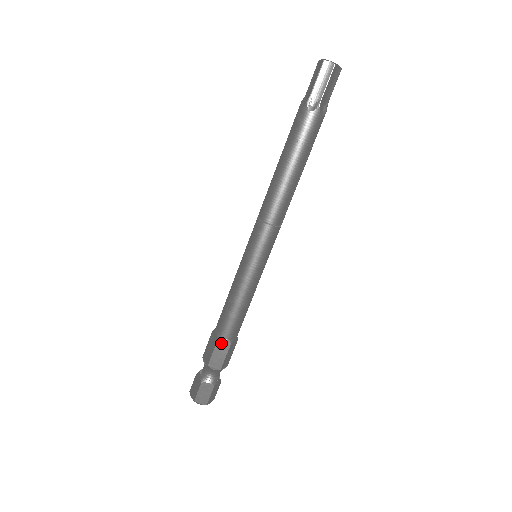
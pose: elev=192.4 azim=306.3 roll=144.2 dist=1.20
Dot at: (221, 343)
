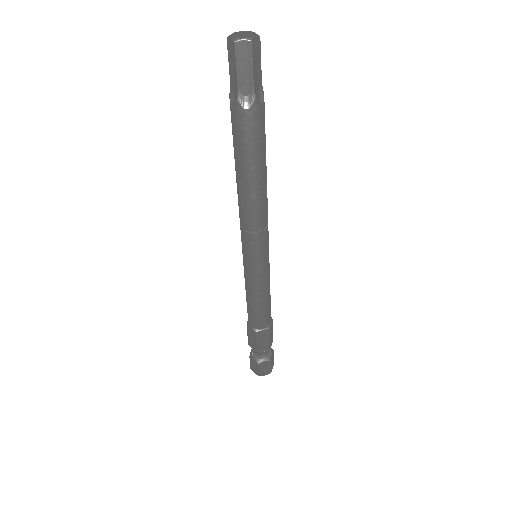
Dot at: (260, 334)
